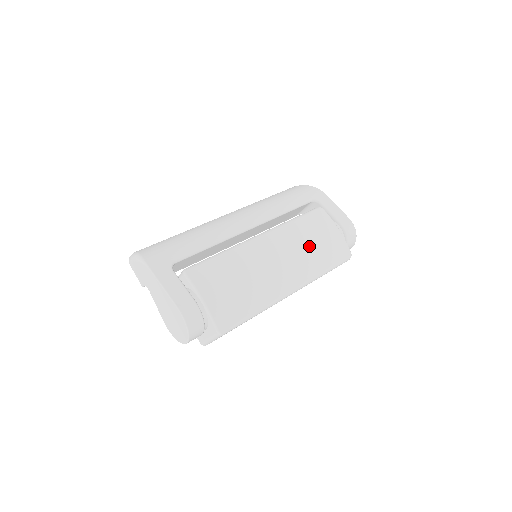
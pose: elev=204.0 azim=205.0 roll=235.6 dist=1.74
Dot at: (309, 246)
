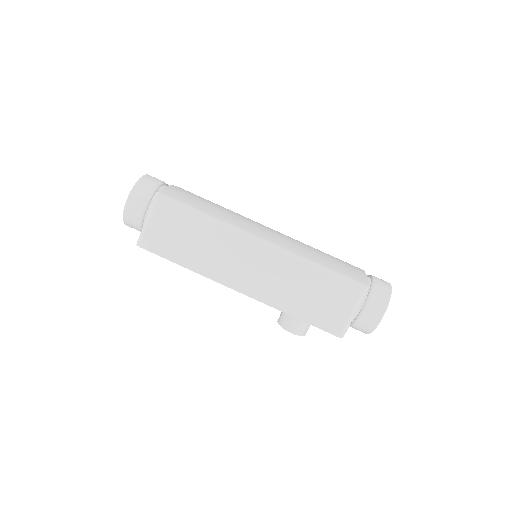
Dot at: (313, 249)
